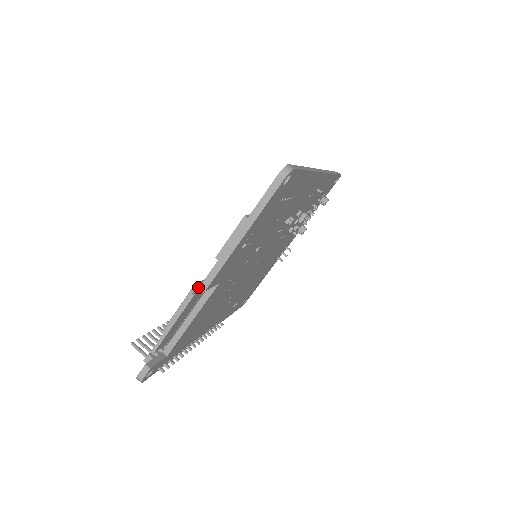
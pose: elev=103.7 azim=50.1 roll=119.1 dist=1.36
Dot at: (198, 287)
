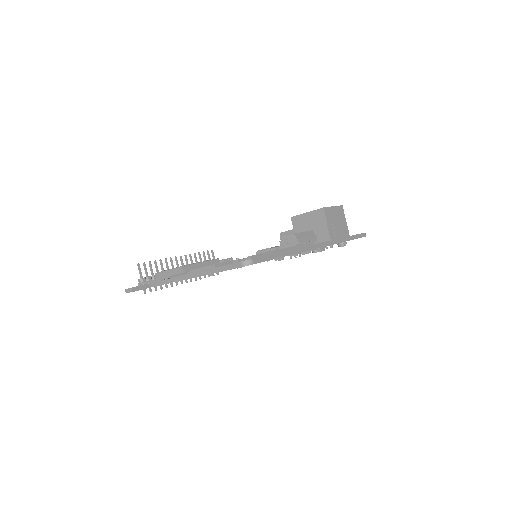
Dot at: occluded
